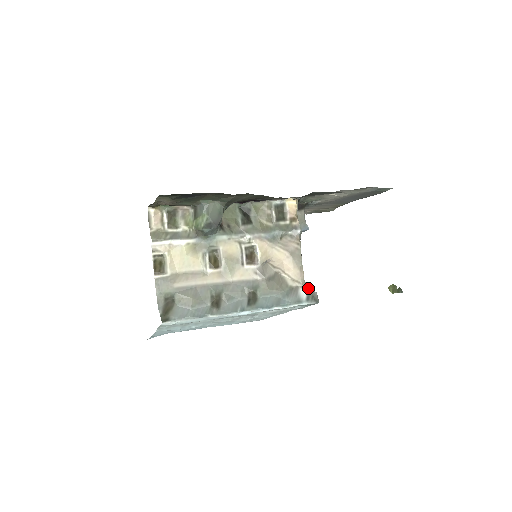
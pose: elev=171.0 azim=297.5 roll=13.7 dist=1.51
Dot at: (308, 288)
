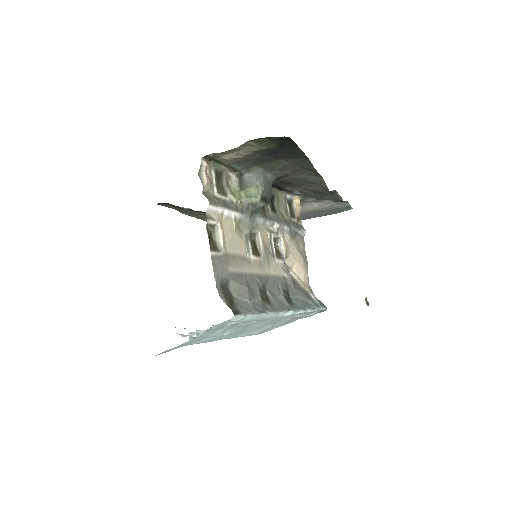
Dot at: (313, 294)
